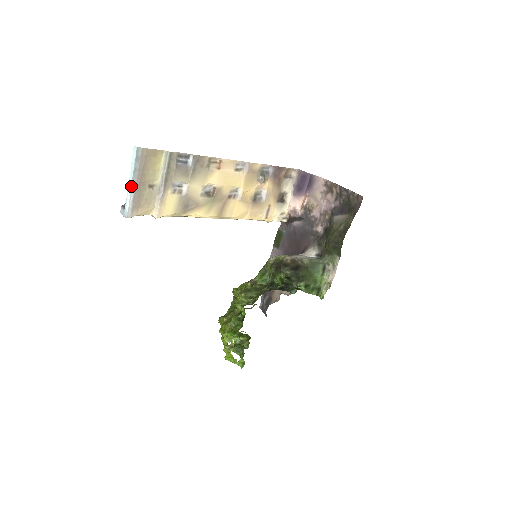
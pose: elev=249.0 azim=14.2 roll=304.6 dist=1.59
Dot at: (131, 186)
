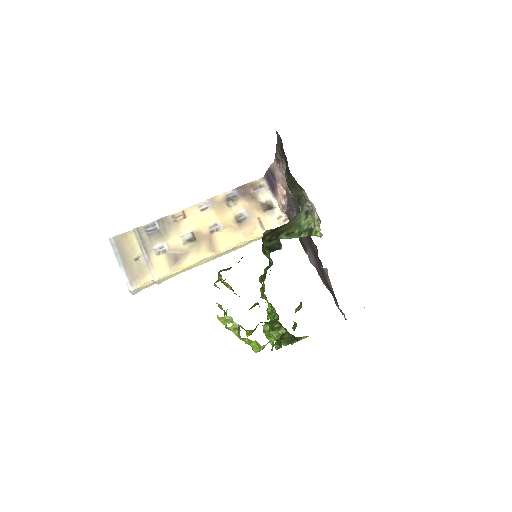
Dot at: (119, 266)
